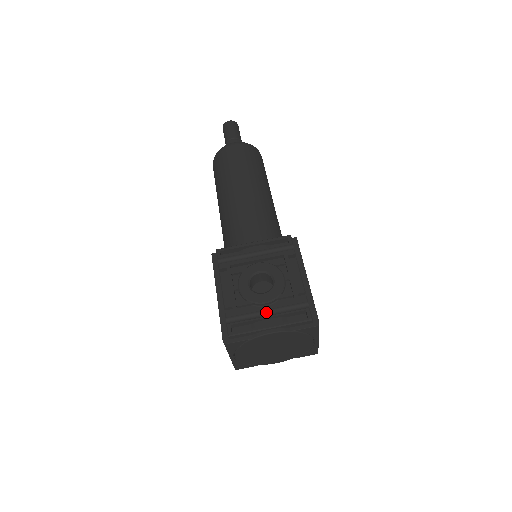
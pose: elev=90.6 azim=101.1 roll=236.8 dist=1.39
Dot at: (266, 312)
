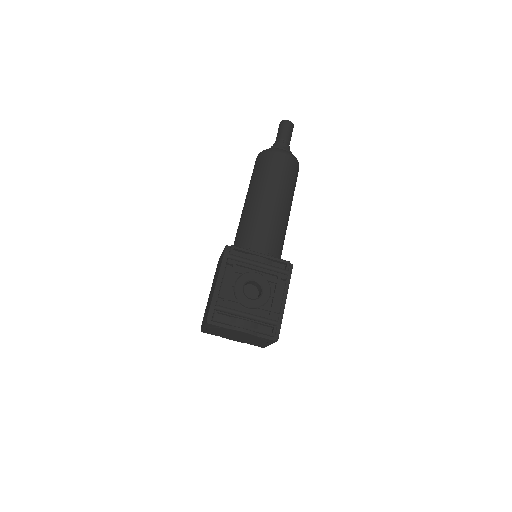
Dot at: (246, 314)
